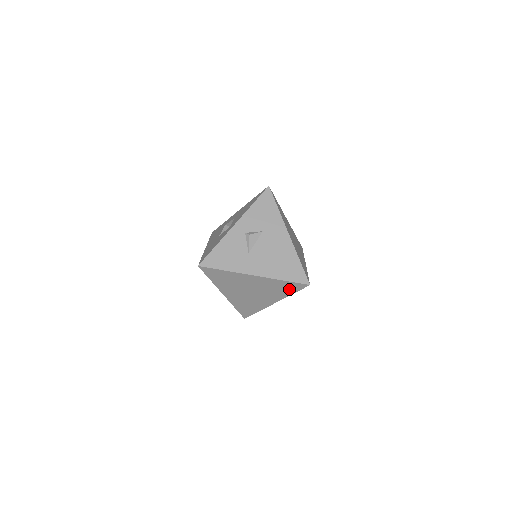
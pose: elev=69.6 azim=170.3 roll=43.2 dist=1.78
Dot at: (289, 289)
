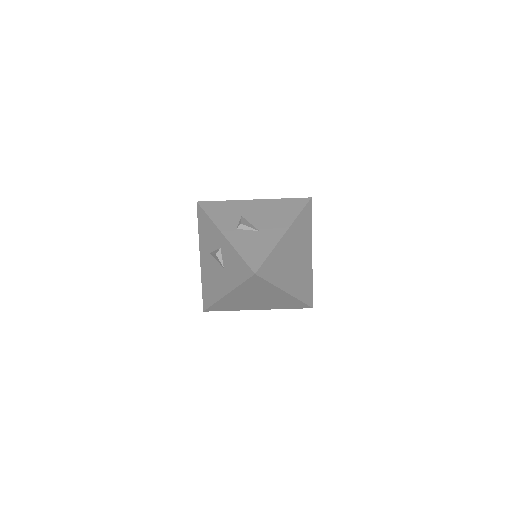
Dot at: (307, 221)
